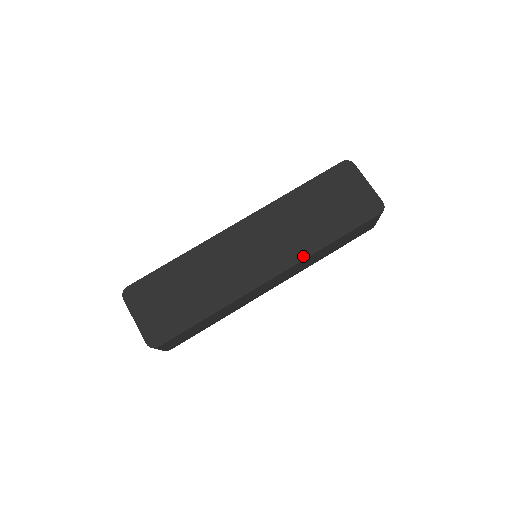
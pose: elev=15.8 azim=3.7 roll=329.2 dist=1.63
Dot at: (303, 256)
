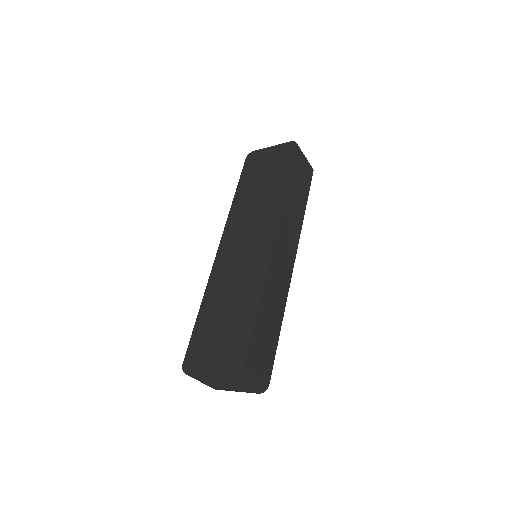
Dot at: (278, 211)
